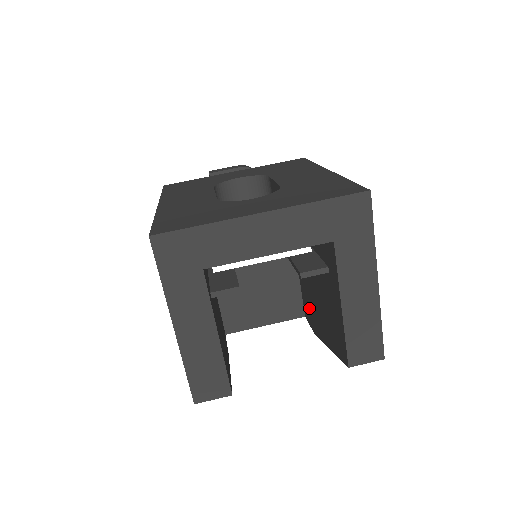
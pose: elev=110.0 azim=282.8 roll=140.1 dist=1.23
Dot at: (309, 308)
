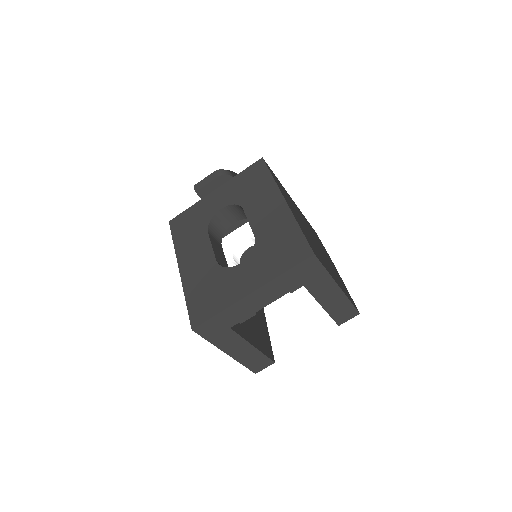
Dot at: occluded
